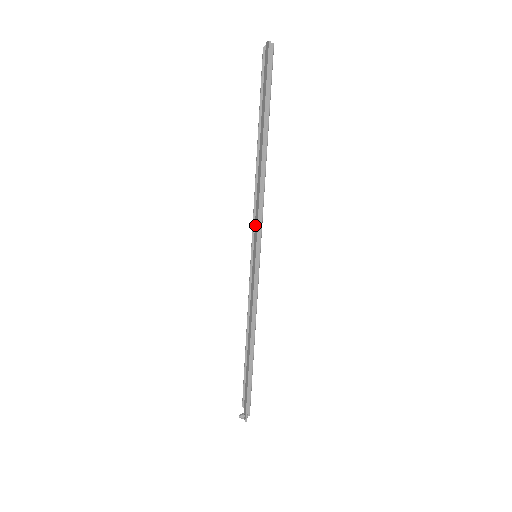
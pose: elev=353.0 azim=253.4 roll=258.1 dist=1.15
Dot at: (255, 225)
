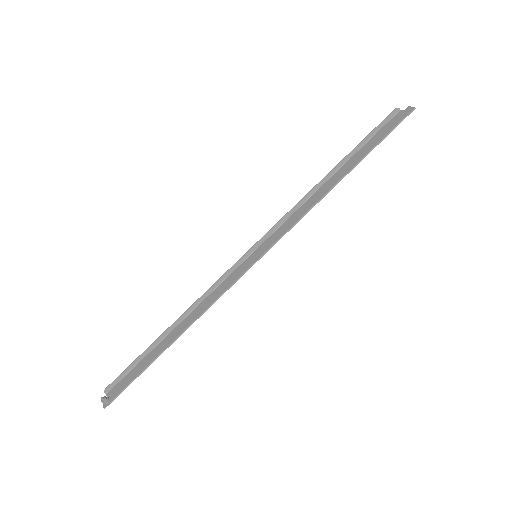
Dot at: (282, 230)
